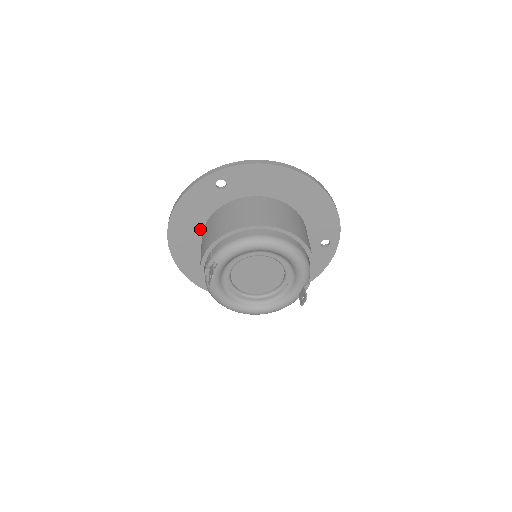
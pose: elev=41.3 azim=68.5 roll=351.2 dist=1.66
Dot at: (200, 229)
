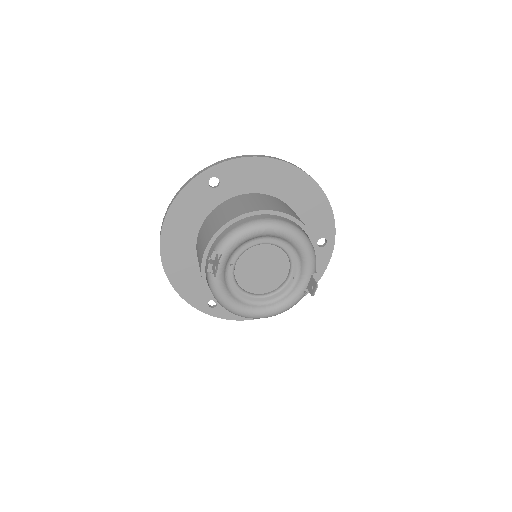
Dot at: (194, 236)
